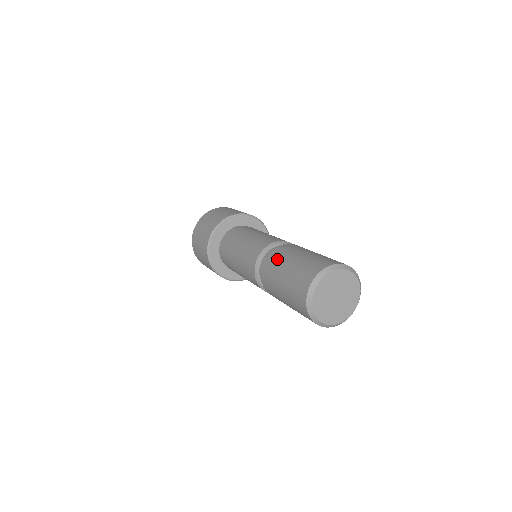
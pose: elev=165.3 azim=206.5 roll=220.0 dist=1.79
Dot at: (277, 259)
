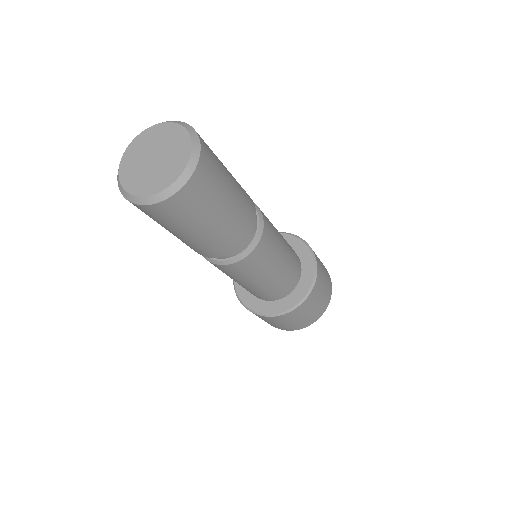
Dot at: occluded
